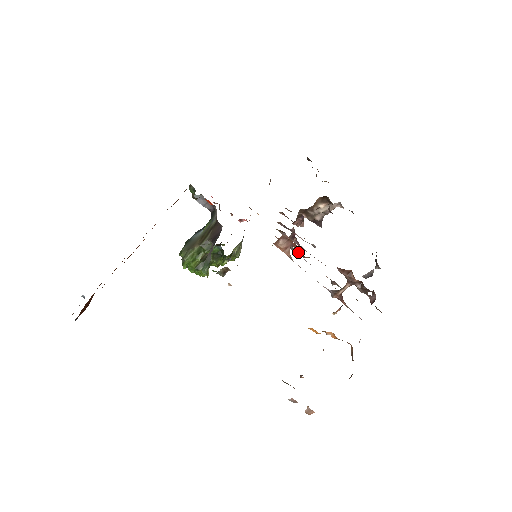
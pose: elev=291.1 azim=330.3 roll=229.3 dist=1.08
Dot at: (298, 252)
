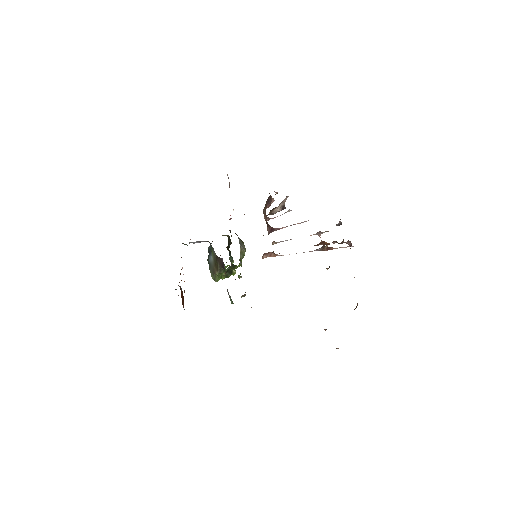
Dot at: occluded
